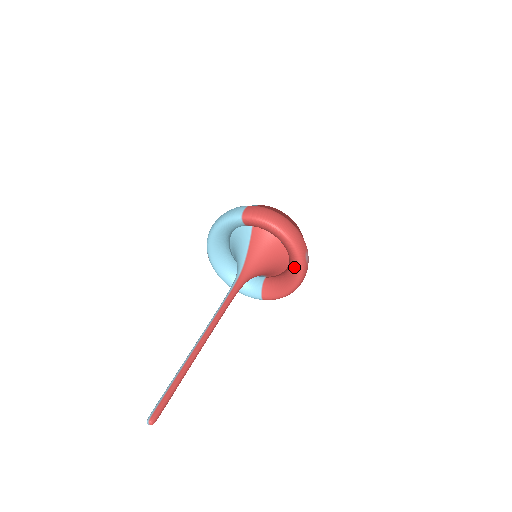
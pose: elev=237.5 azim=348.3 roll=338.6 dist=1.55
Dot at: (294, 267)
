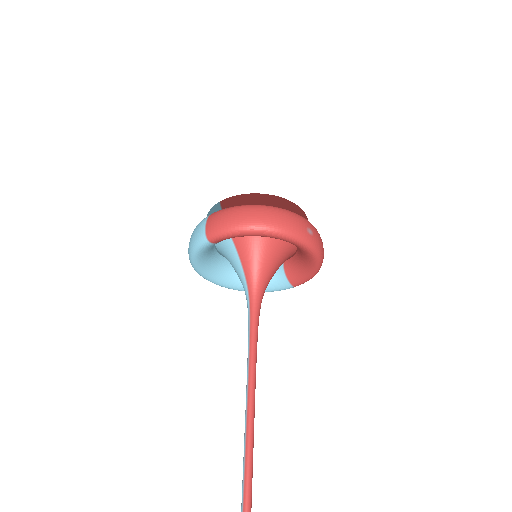
Dot at: (303, 251)
